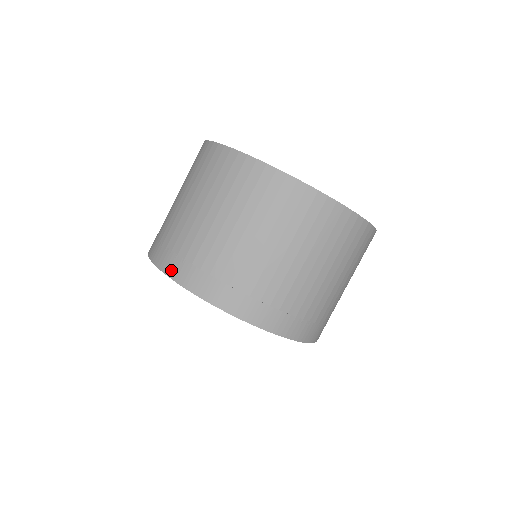
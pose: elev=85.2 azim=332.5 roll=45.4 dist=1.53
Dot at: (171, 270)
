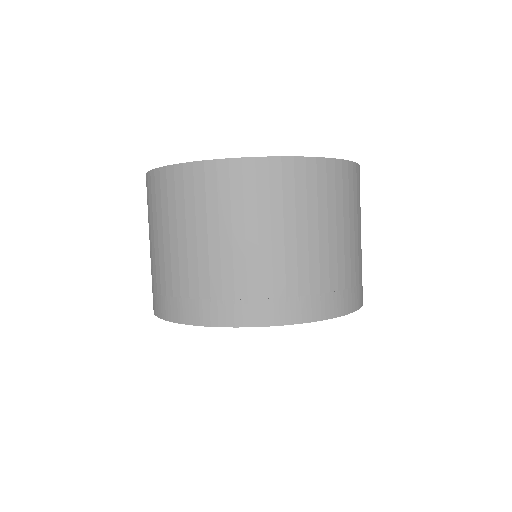
Dot at: (289, 317)
